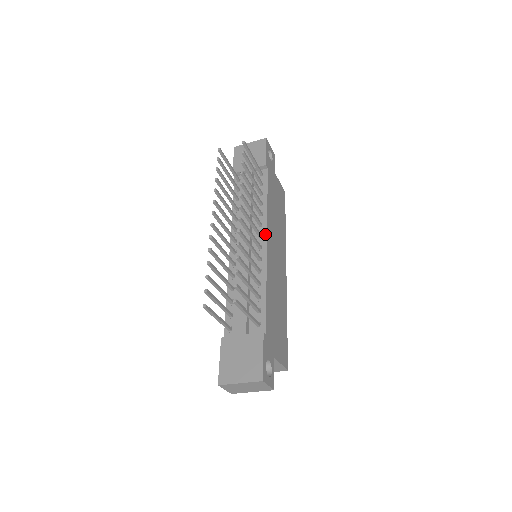
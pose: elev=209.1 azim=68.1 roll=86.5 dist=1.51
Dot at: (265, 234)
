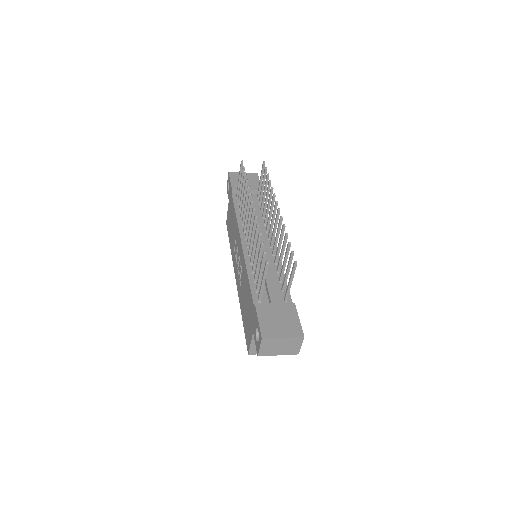
Dot at: occluded
